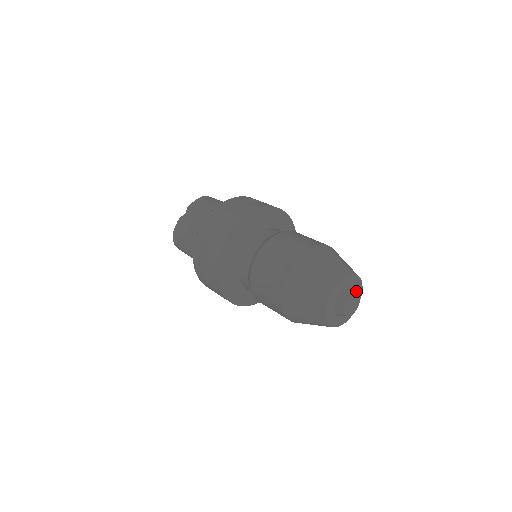
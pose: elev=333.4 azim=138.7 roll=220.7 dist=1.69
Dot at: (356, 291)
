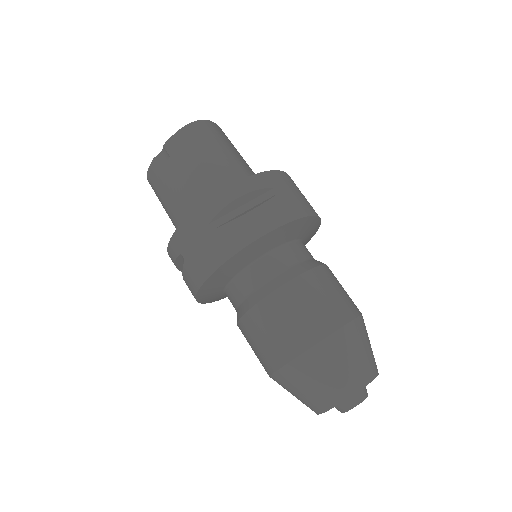
Dot at: occluded
